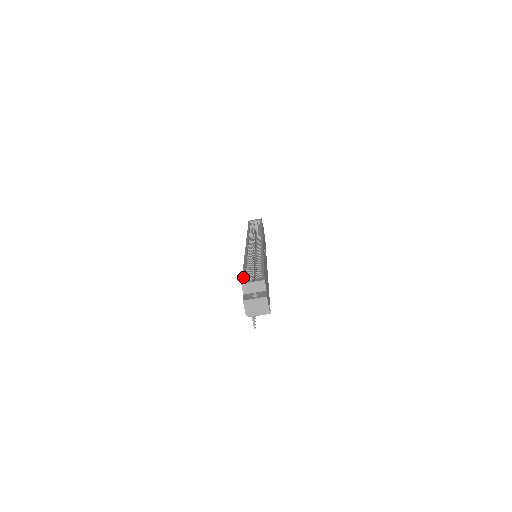
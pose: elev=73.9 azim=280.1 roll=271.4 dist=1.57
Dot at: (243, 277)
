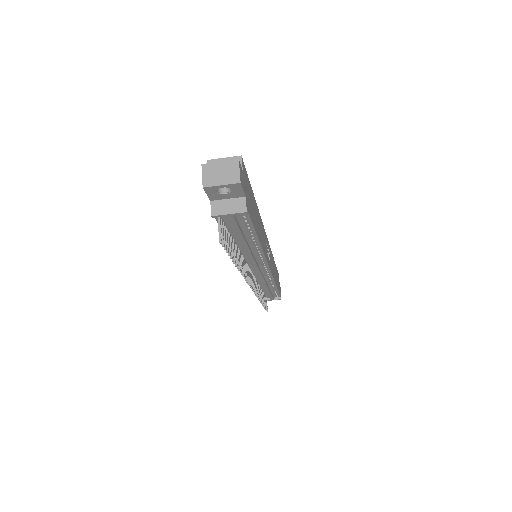
Dot at: occluded
